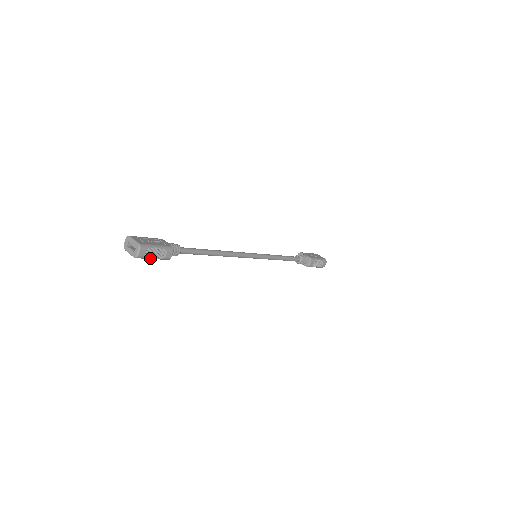
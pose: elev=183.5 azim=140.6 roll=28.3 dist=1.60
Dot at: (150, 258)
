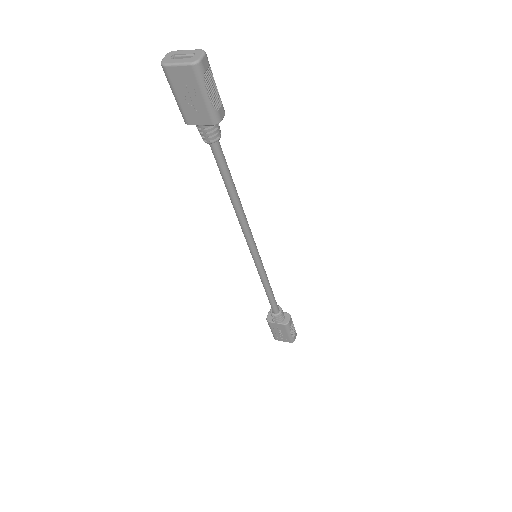
Dot at: (206, 88)
